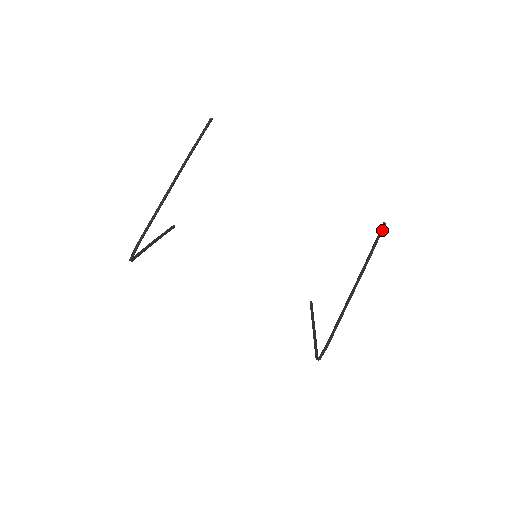
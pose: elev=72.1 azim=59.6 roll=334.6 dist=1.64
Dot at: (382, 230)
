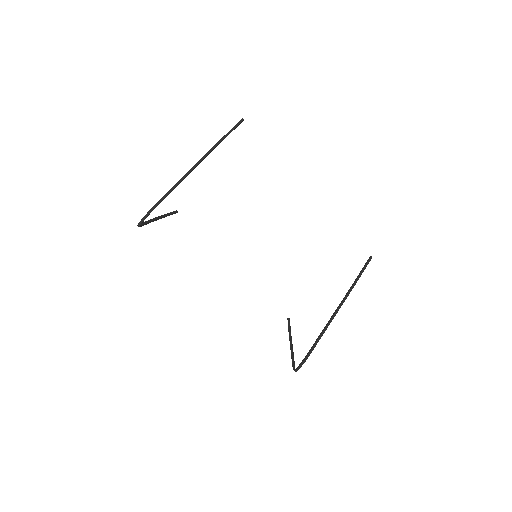
Dot at: (368, 262)
